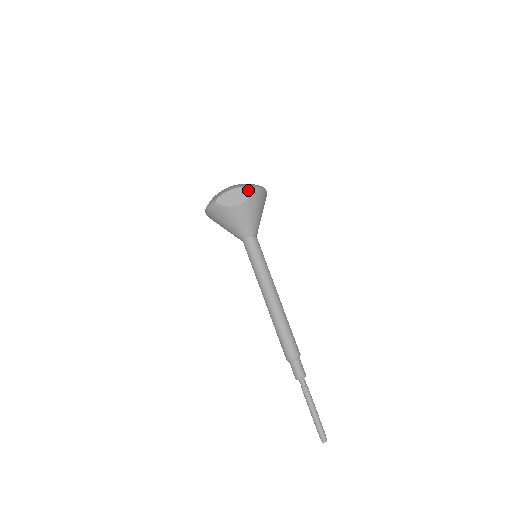
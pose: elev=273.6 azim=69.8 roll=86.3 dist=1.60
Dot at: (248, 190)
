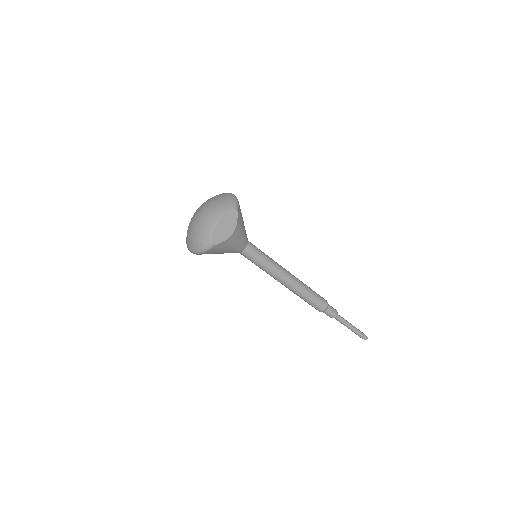
Dot at: (233, 213)
